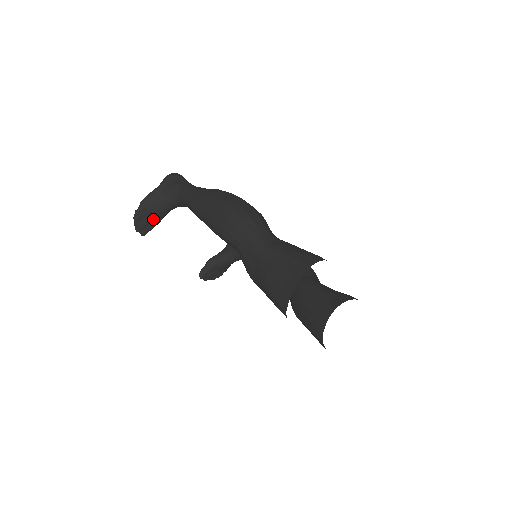
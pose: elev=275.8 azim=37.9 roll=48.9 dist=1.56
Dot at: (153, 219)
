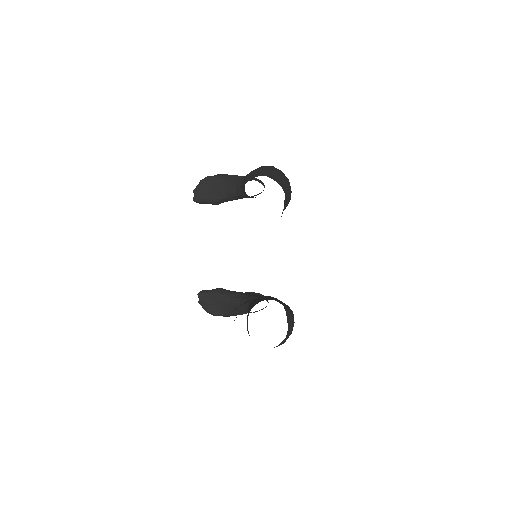
Dot at: (213, 193)
